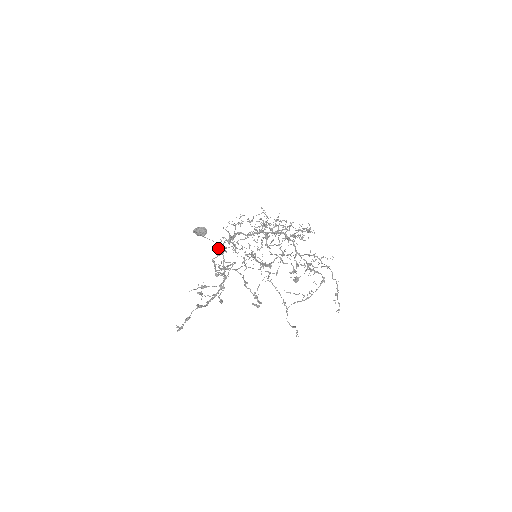
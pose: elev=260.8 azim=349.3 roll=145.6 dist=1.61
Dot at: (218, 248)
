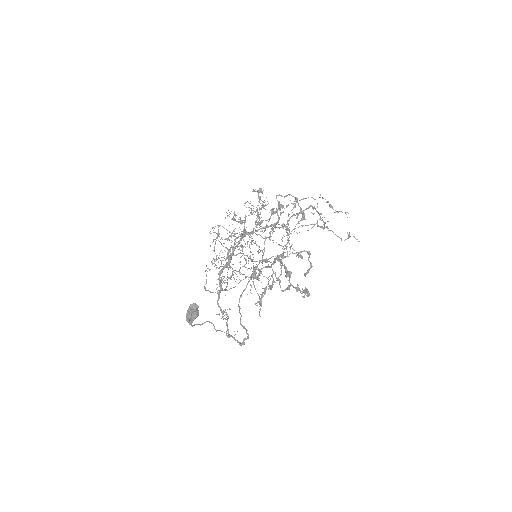
Dot at: occluded
